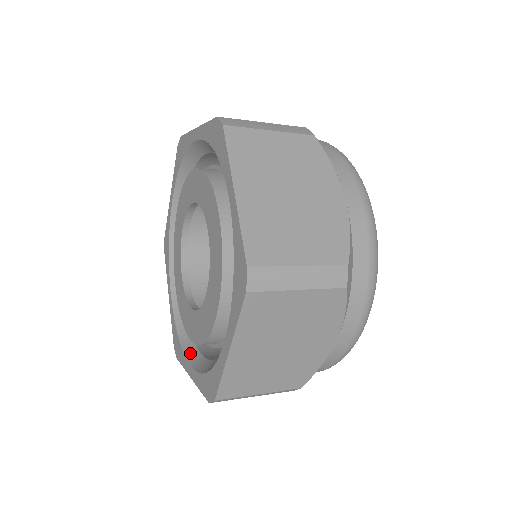
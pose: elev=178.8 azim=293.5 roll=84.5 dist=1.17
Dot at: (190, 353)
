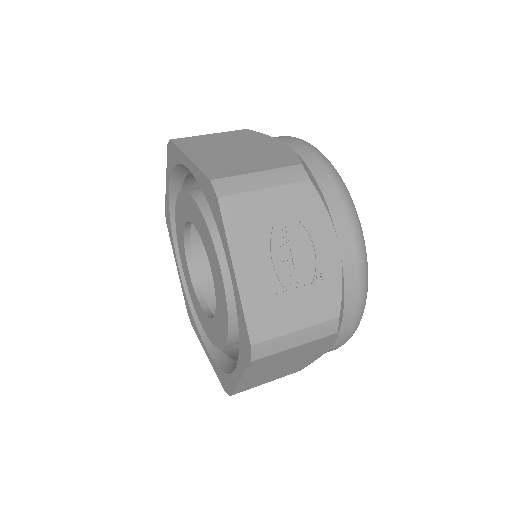
Dot at: occluded
